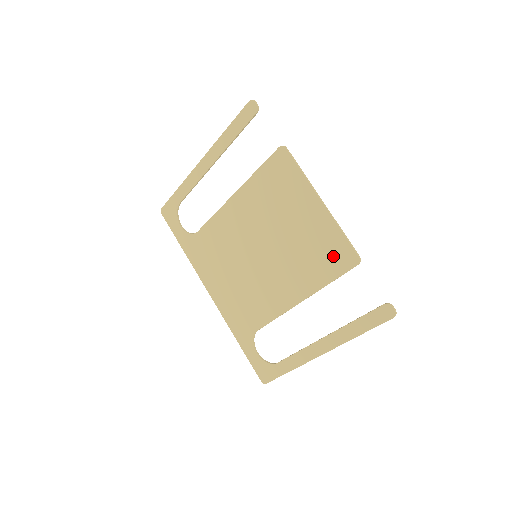
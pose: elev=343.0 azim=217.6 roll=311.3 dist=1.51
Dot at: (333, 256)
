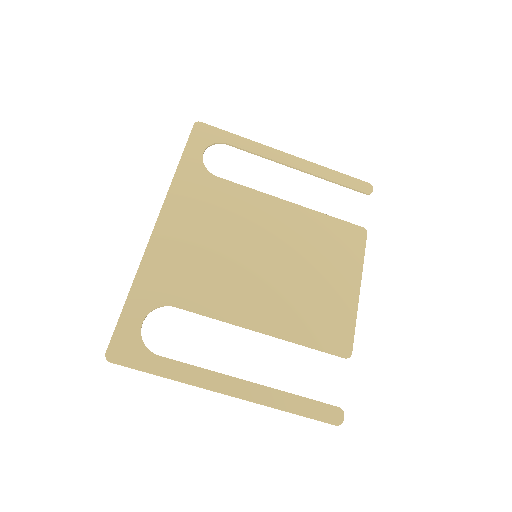
Dot at: (331, 331)
